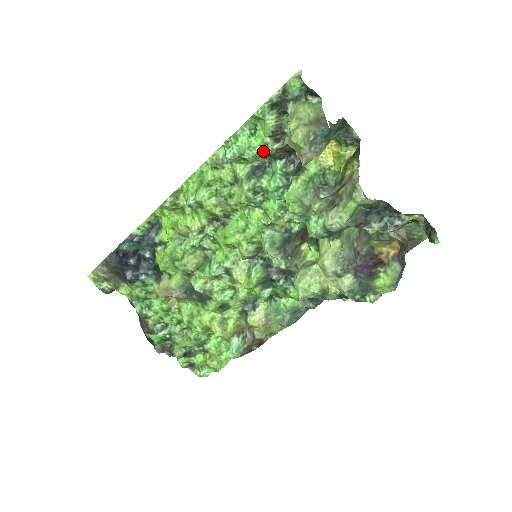
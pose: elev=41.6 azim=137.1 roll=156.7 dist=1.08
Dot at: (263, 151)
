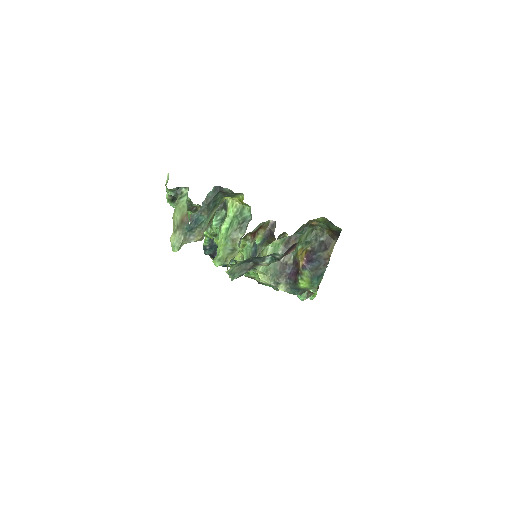
Dot at: occluded
